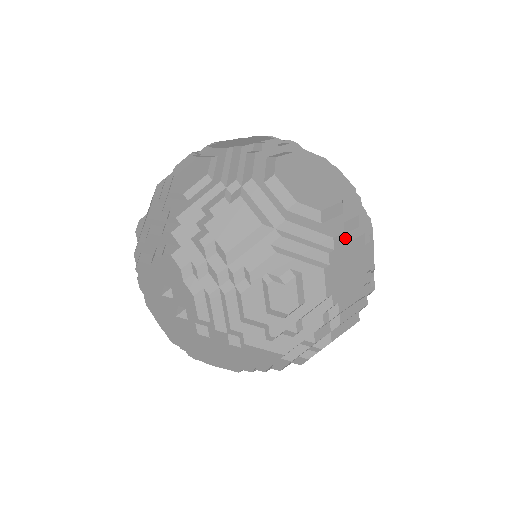
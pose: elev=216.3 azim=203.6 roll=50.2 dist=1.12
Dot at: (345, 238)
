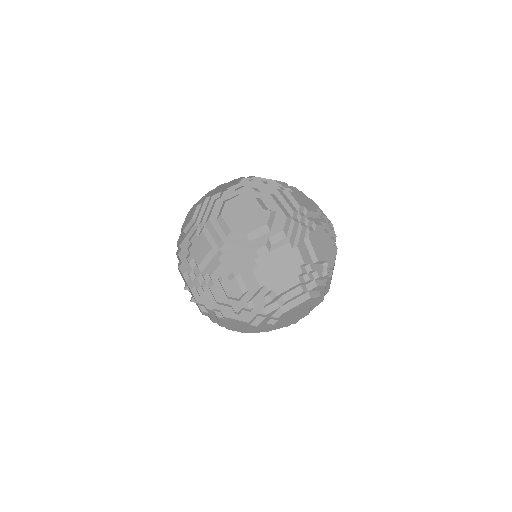
Dot at: (271, 248)
